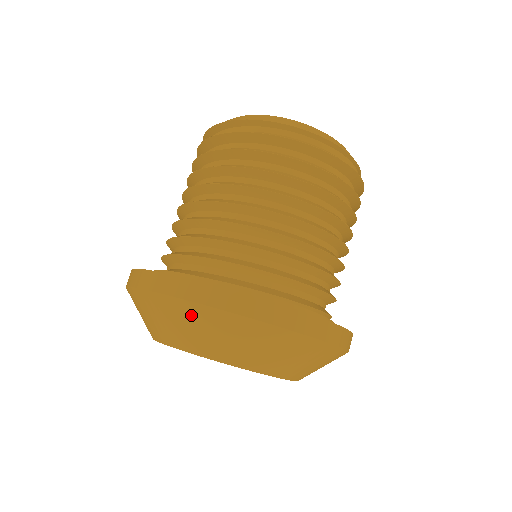
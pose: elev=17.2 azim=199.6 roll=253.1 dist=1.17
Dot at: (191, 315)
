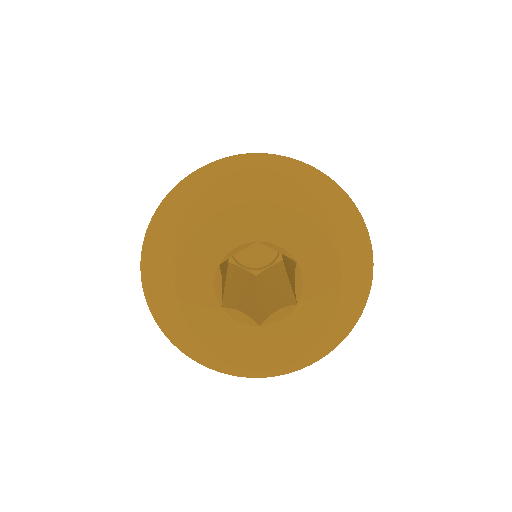
Dot at: (318, 182)
